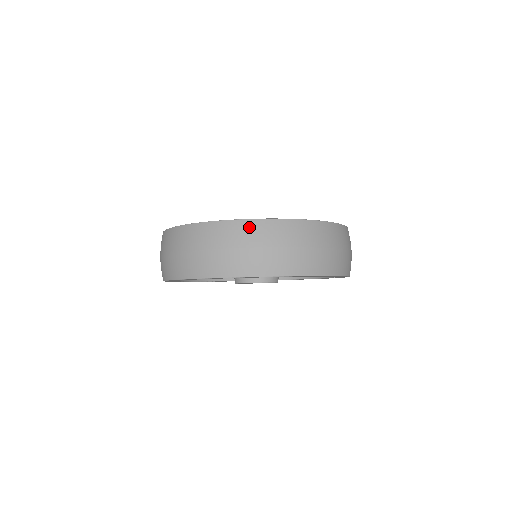
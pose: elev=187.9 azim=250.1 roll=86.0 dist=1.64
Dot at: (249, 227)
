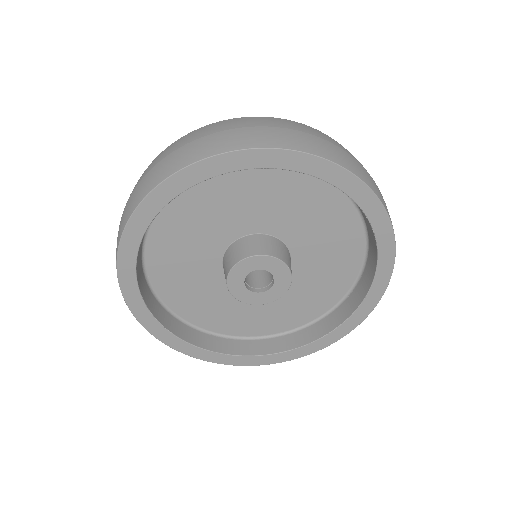
Dot at: (312, 128)
